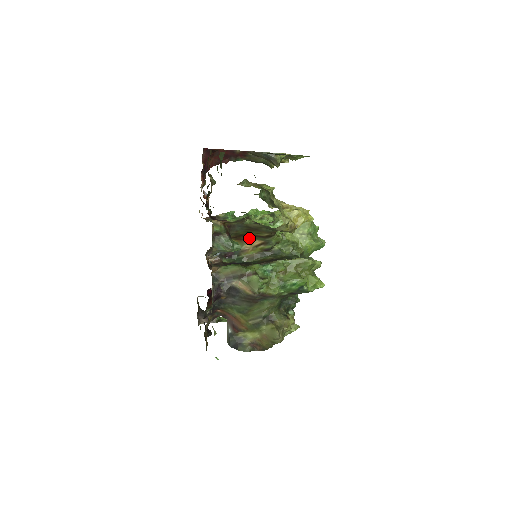
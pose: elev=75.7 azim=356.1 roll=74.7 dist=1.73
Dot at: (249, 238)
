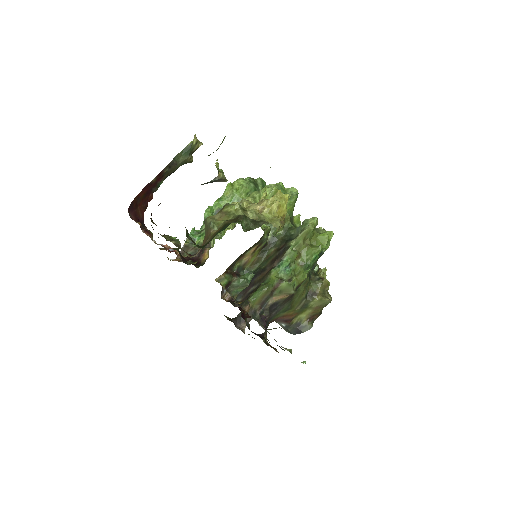
Dot at: (244, 253)
